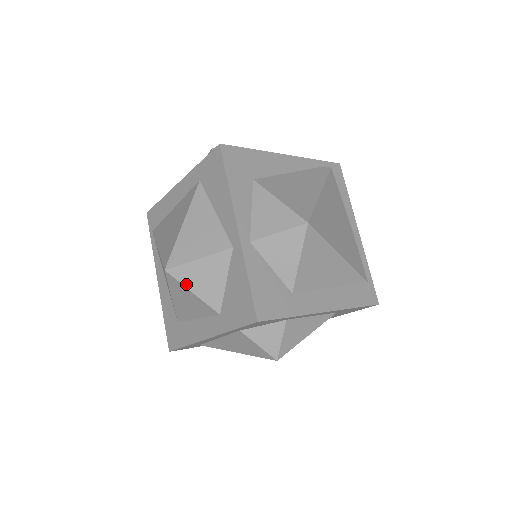
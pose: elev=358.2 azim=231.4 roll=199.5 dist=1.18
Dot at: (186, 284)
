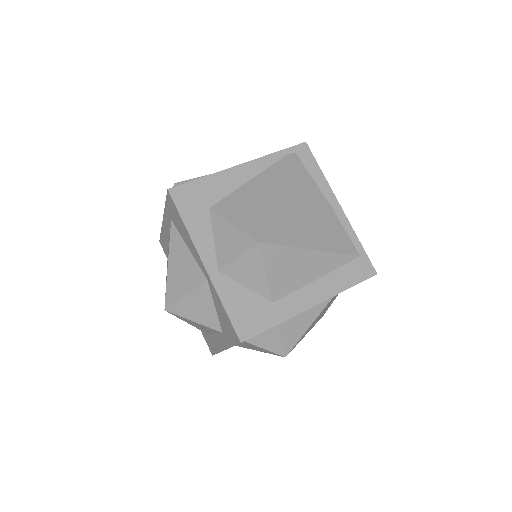
Dot at: (185, 316)
